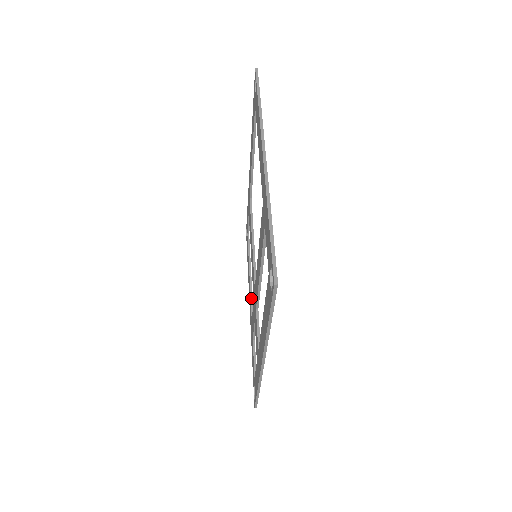
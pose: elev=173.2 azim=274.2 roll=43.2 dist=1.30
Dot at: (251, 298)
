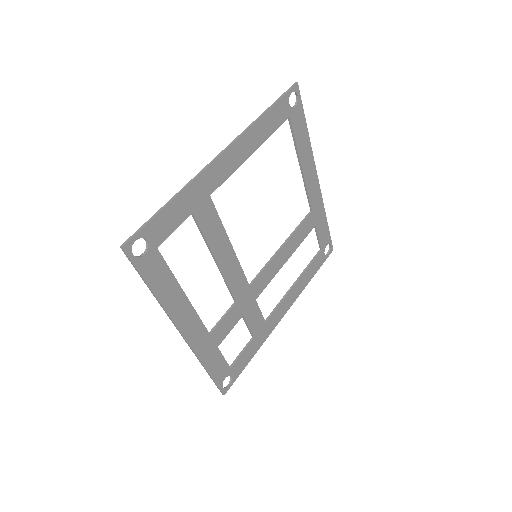
Dot at: (278, 303)
